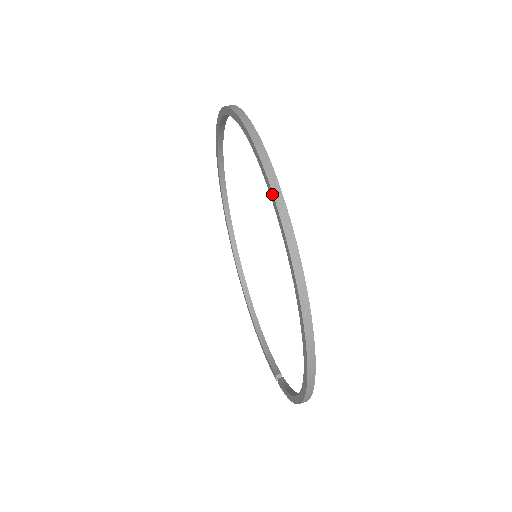
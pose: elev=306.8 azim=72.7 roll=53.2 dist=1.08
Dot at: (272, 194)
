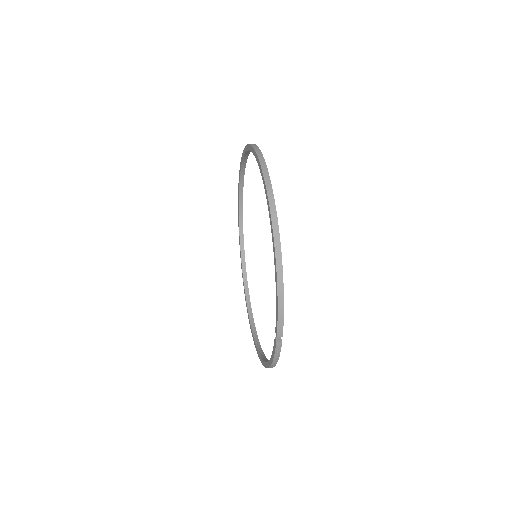
Dot at: (246, 146)
